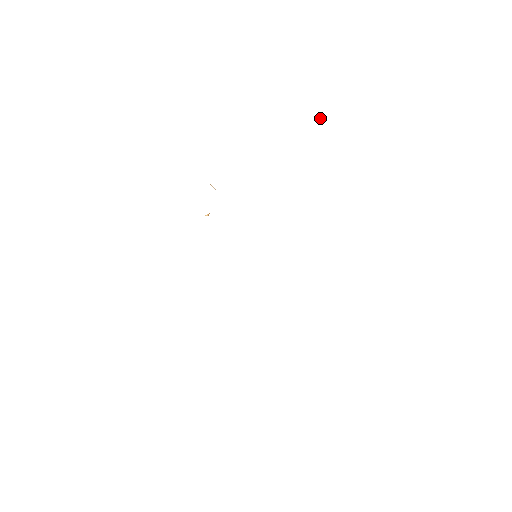
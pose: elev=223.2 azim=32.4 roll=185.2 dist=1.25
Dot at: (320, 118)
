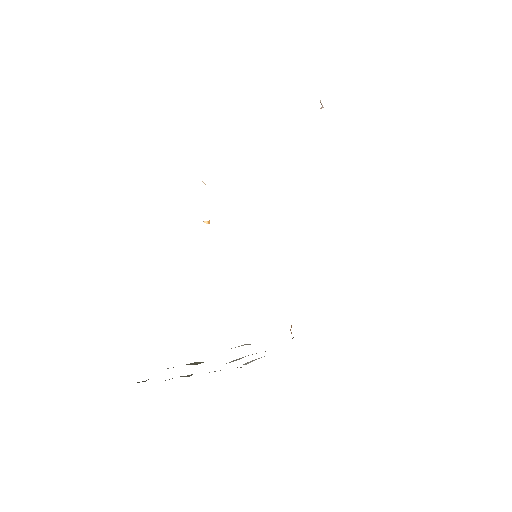
Dot at: occluded
